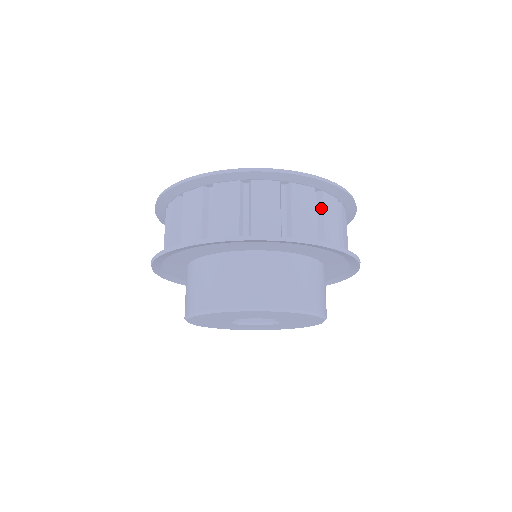
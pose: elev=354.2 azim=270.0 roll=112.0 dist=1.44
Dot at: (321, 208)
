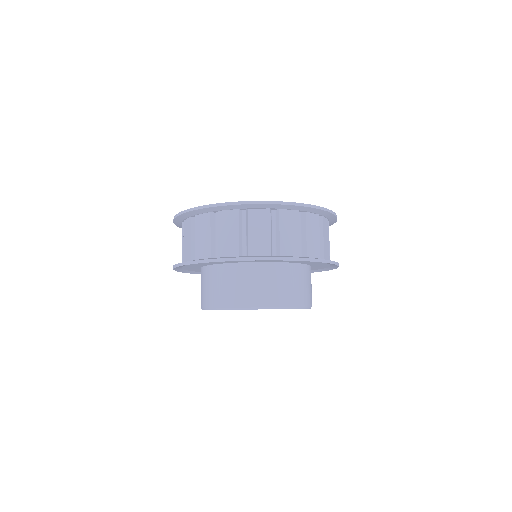
Dot at: (321, 230)
